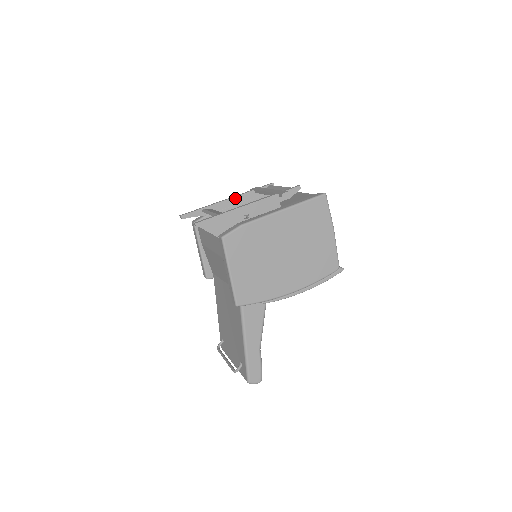
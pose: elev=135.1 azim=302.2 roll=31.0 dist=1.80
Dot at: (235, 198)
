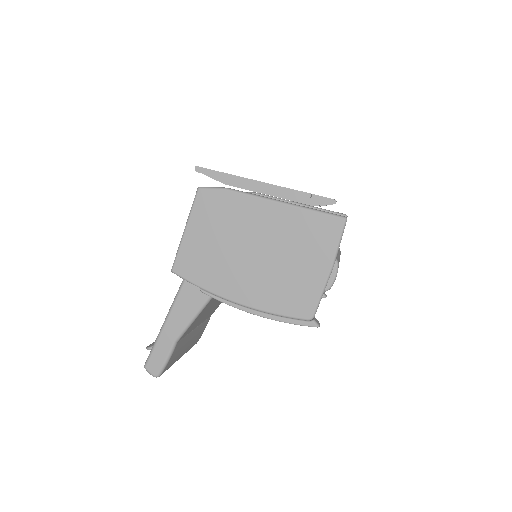
Dot at: occluded
